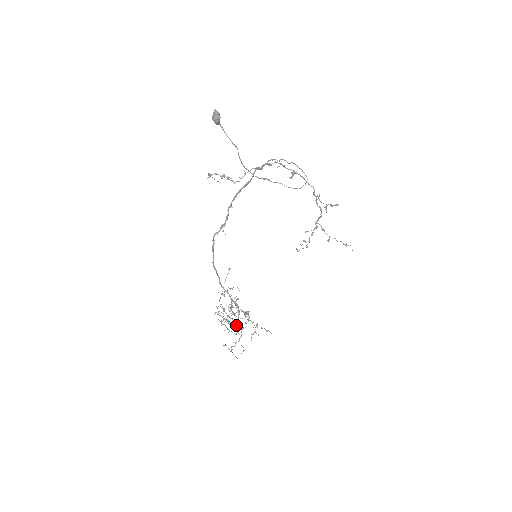
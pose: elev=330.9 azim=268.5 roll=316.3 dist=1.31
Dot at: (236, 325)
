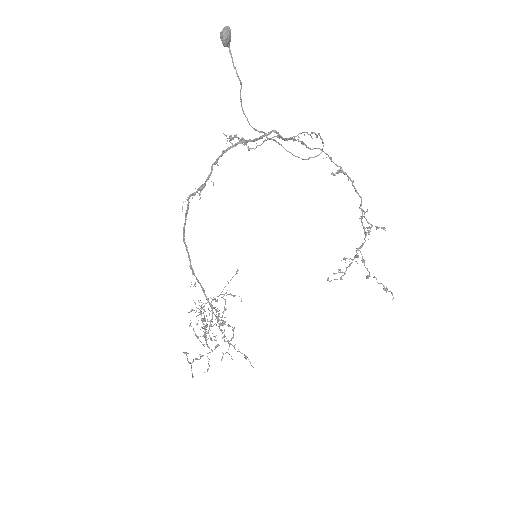
Dot at: (205, 333)
